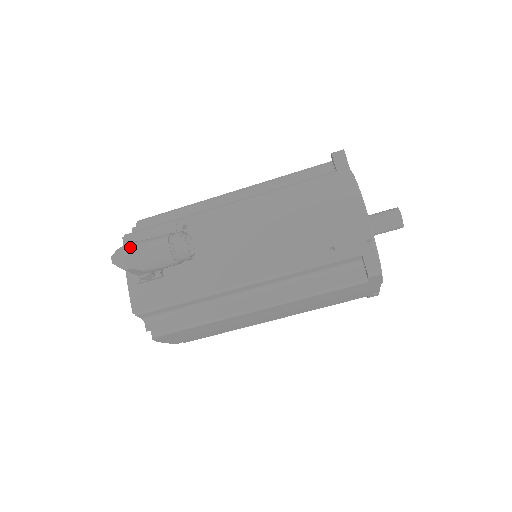
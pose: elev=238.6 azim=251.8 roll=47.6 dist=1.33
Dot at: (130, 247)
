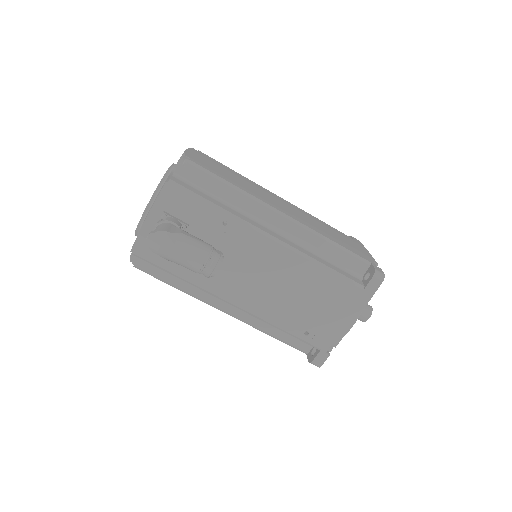
Dot at: (170, 240)
